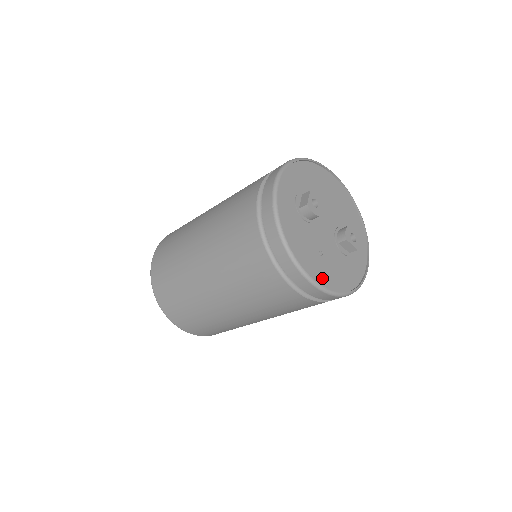
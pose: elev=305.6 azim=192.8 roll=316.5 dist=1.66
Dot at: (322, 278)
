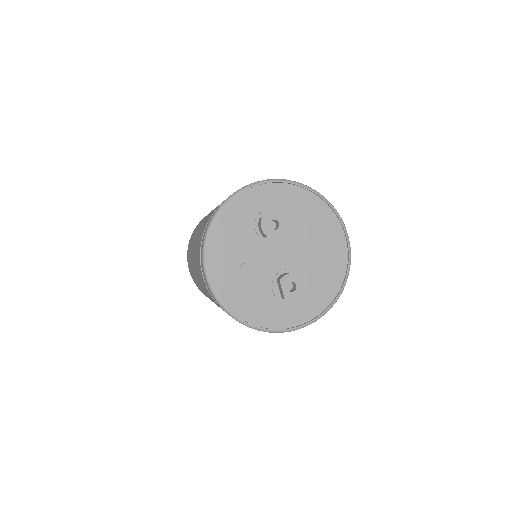
Dot at: (221, 281)
